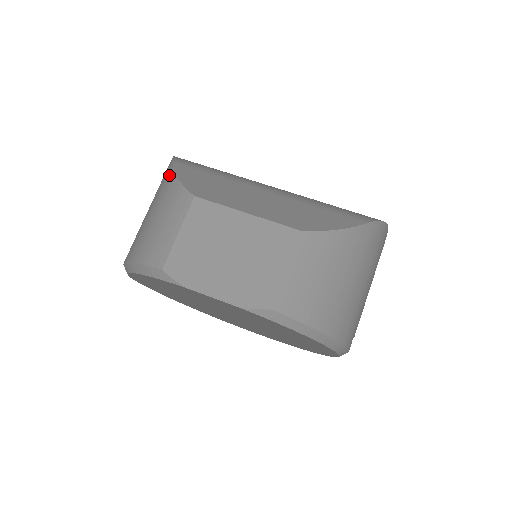
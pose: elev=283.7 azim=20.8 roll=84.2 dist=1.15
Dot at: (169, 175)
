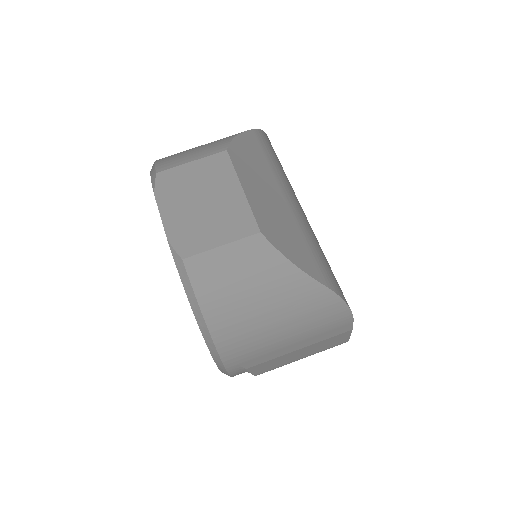
Dot at: occluded
